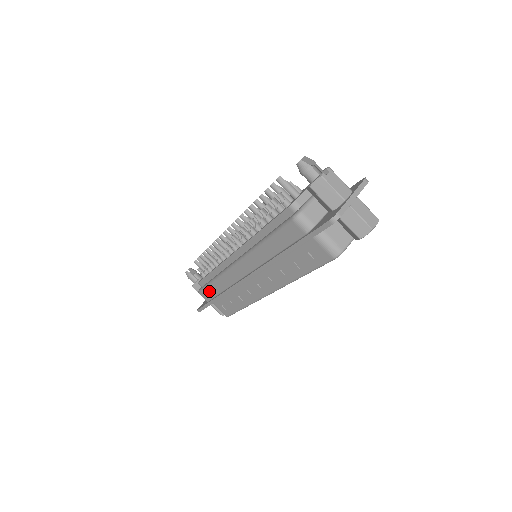
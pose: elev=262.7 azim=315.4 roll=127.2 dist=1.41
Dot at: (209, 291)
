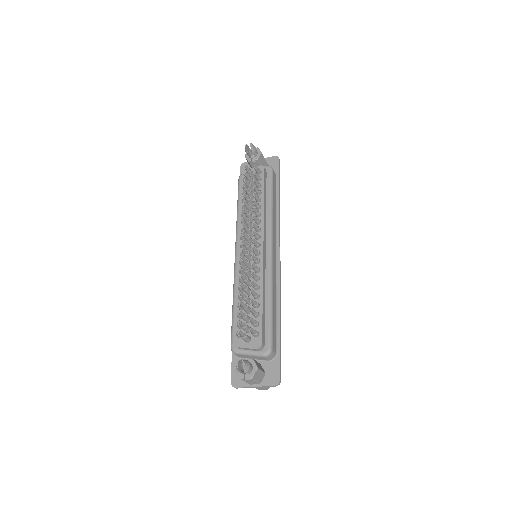
Dot at: occluded
